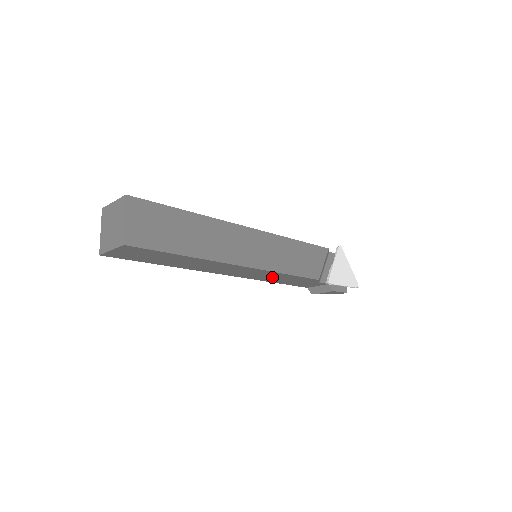
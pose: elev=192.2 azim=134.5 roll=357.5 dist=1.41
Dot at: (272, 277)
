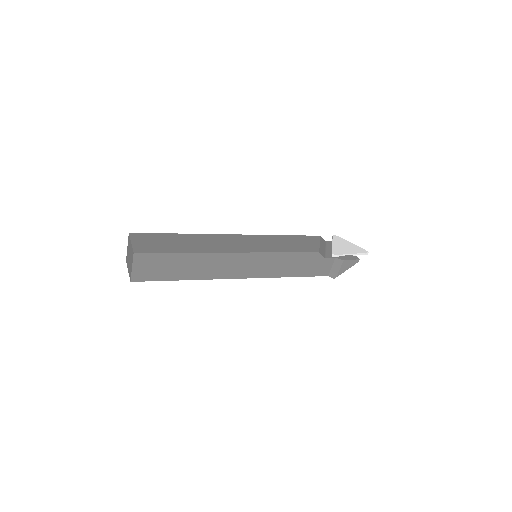
Dot at: (278, 265)
